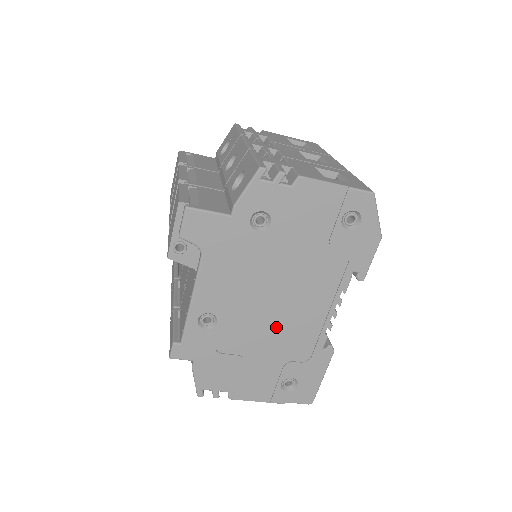
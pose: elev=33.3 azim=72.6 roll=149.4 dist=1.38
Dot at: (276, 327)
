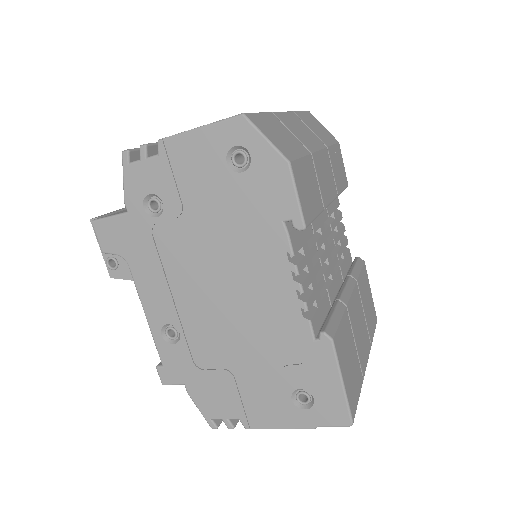
Dot at: (241, 323)
